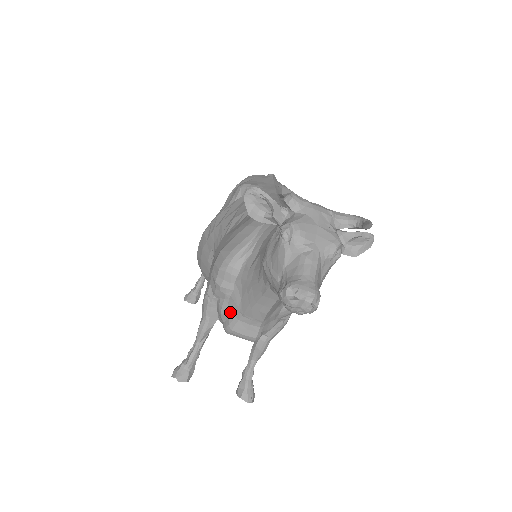
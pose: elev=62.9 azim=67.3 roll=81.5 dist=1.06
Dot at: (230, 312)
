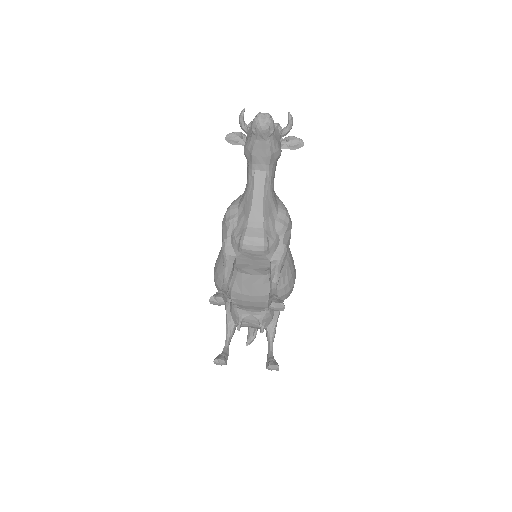
Dot at: (240, 230)
